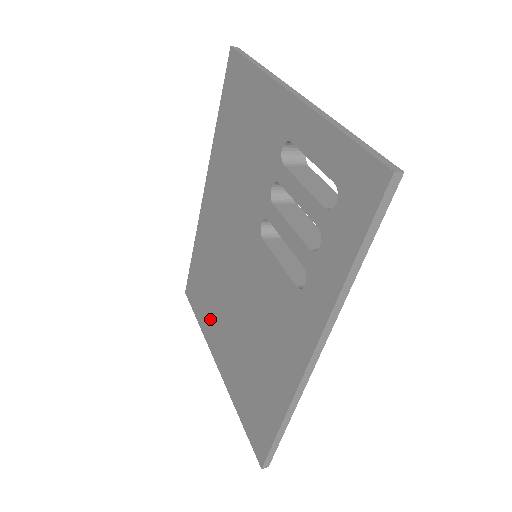
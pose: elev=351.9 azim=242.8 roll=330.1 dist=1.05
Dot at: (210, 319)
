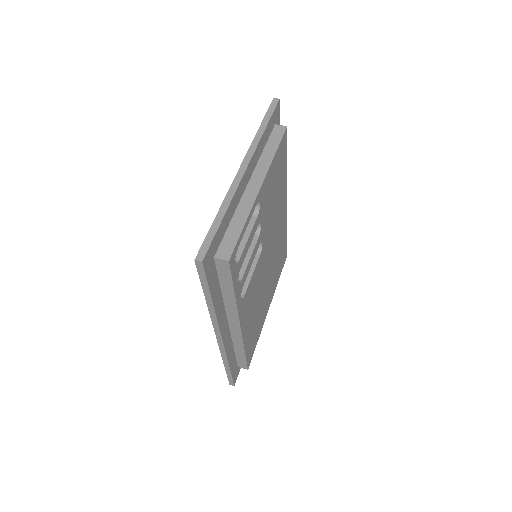
Dot at: occluded
